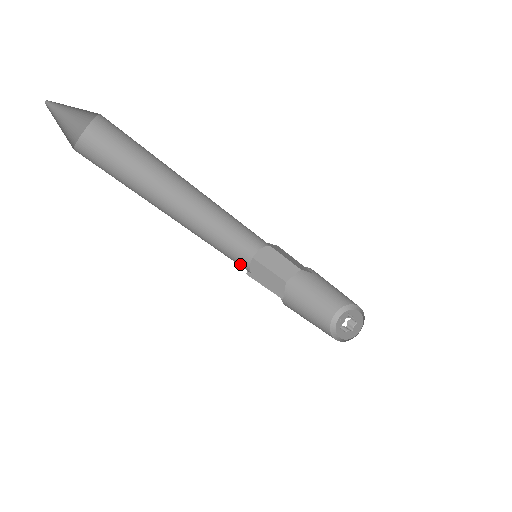
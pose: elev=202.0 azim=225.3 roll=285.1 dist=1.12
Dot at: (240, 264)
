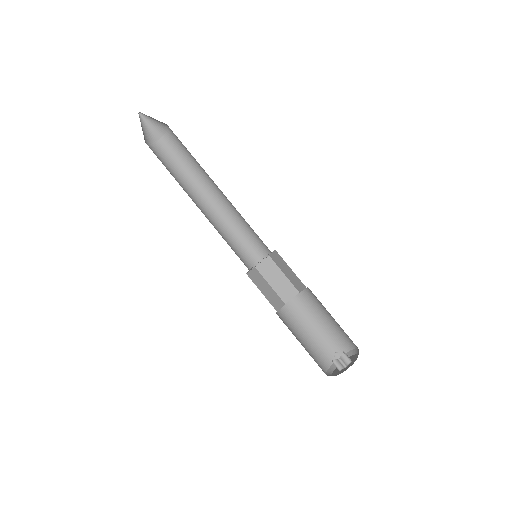
Dot at: (242, 261)
